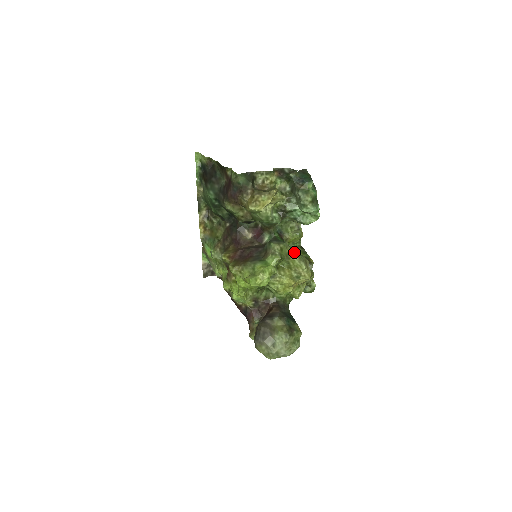
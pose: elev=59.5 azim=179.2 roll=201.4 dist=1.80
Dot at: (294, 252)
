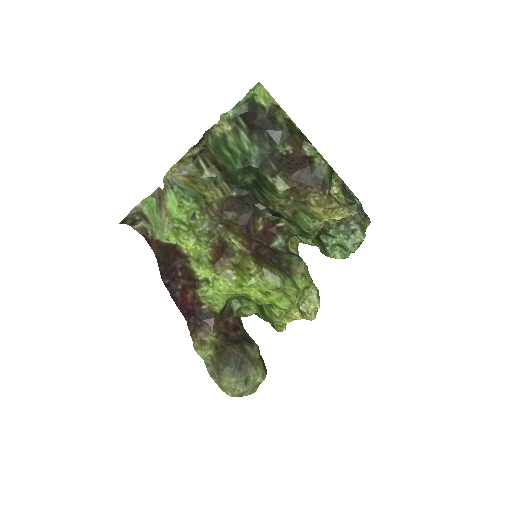
Dot at: (312, 282)
